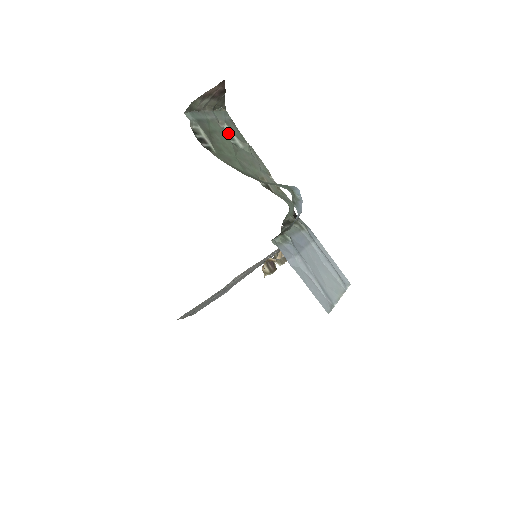
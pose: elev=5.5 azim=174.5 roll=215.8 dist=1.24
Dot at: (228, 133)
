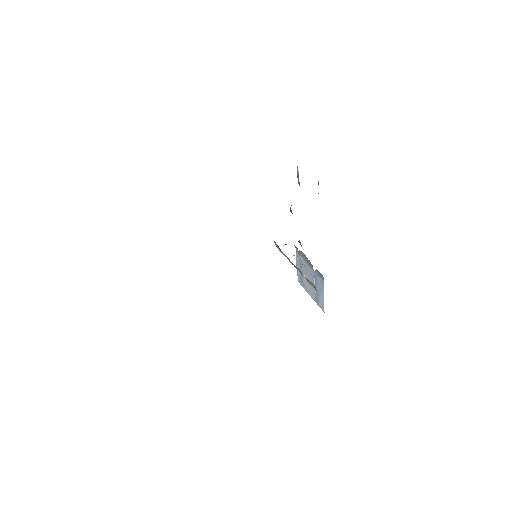
Dot at: (297, 173)
